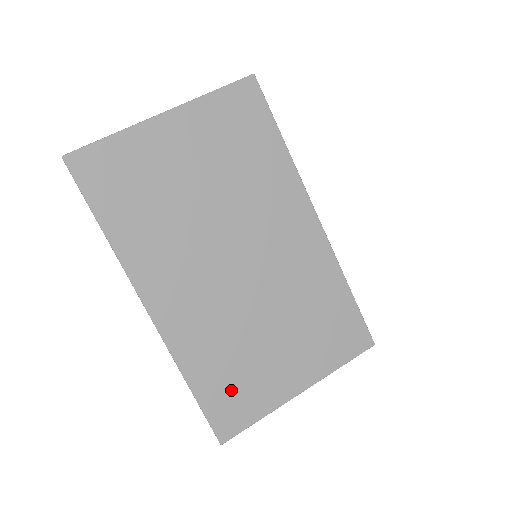
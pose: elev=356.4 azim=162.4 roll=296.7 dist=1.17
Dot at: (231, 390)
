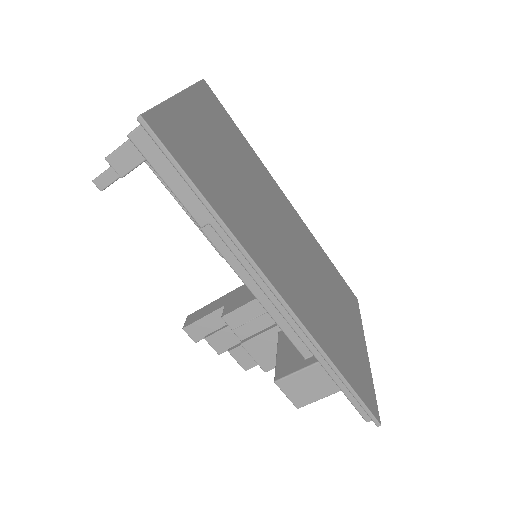
Dot at: (351, 364)
